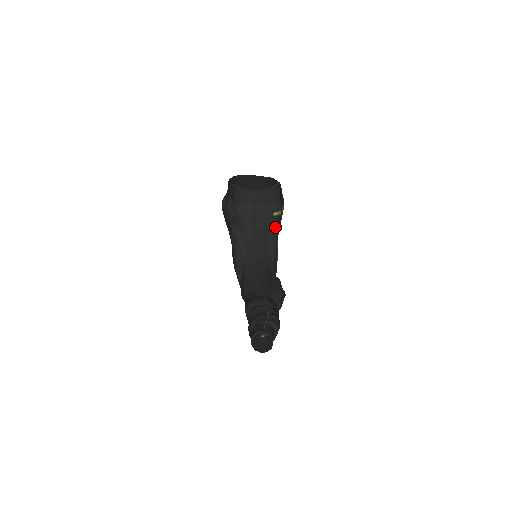
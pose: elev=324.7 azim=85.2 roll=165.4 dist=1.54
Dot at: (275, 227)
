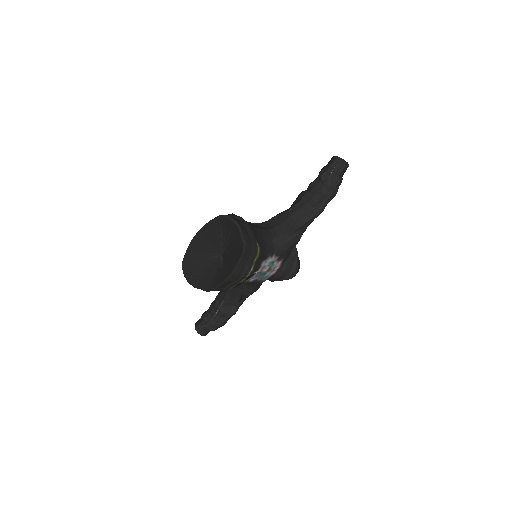
Dot at: occluded
